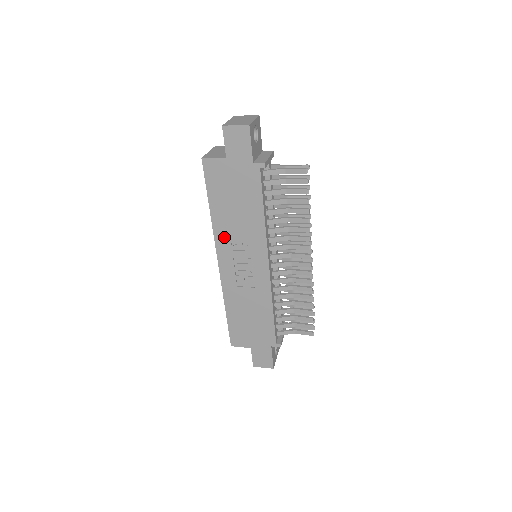
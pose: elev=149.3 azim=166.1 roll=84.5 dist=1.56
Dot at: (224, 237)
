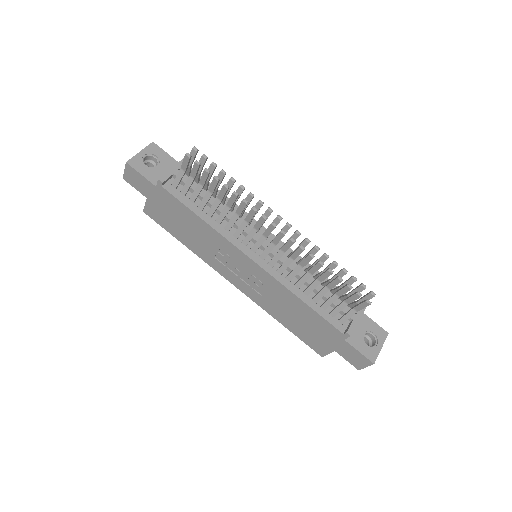
Dot at: (211, 259)
